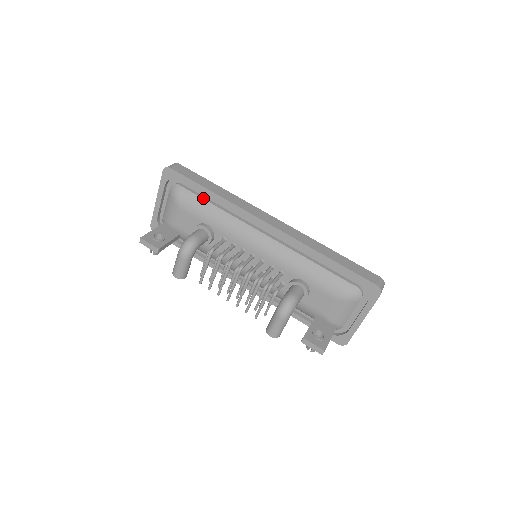
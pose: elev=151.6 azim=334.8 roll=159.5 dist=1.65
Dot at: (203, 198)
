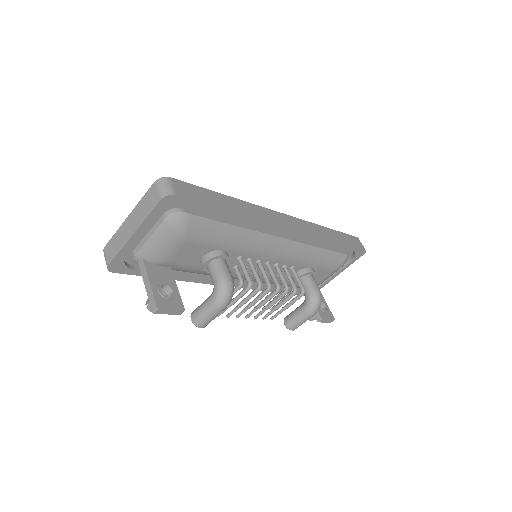
Dot at: (217, 220)
